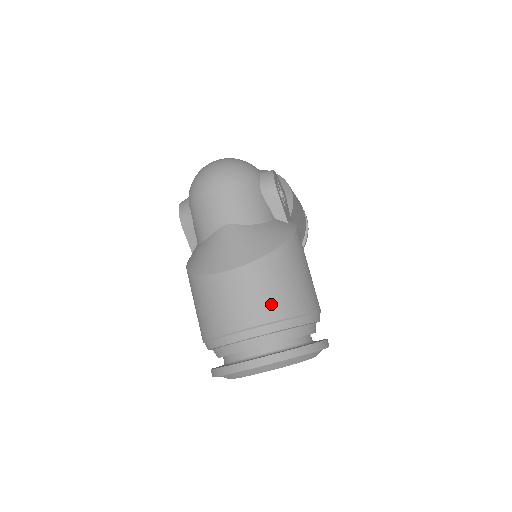
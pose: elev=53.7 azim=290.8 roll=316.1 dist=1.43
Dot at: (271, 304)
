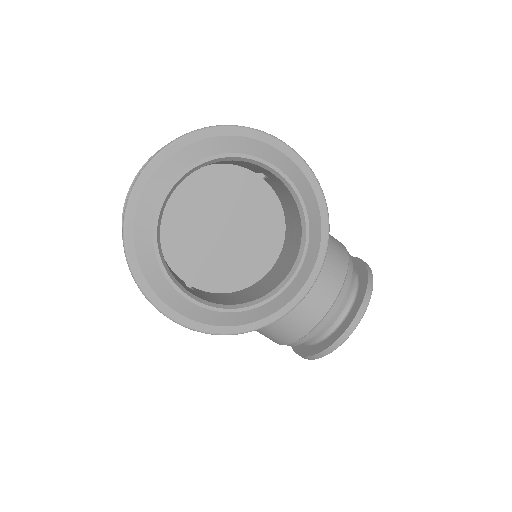
Dot at: occluded
